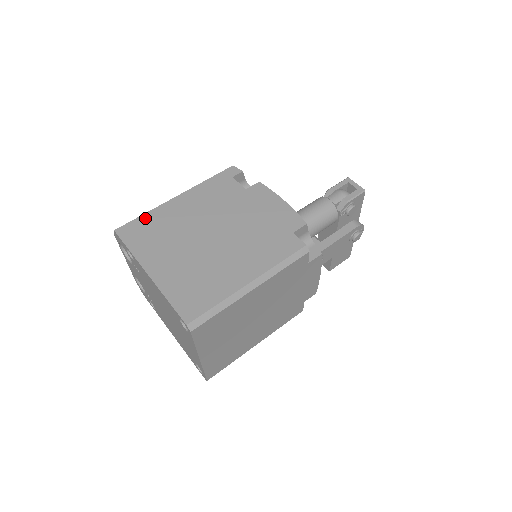
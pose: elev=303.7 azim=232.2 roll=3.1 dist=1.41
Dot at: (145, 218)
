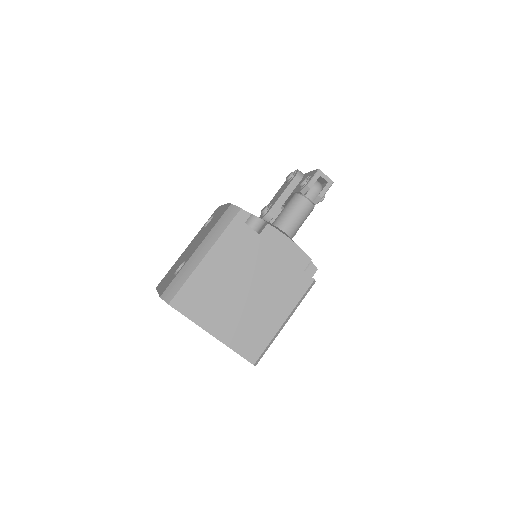
Dot at: (189, 286)
